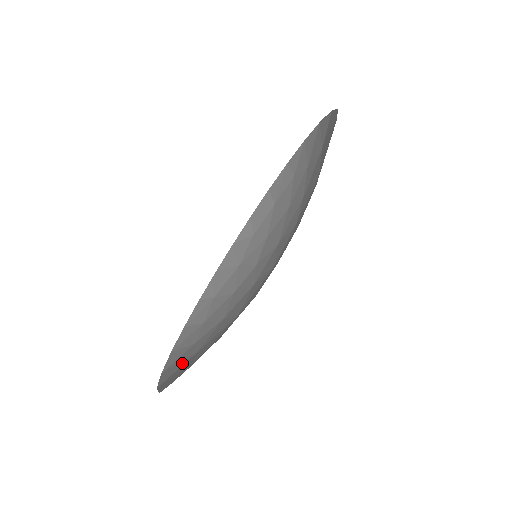
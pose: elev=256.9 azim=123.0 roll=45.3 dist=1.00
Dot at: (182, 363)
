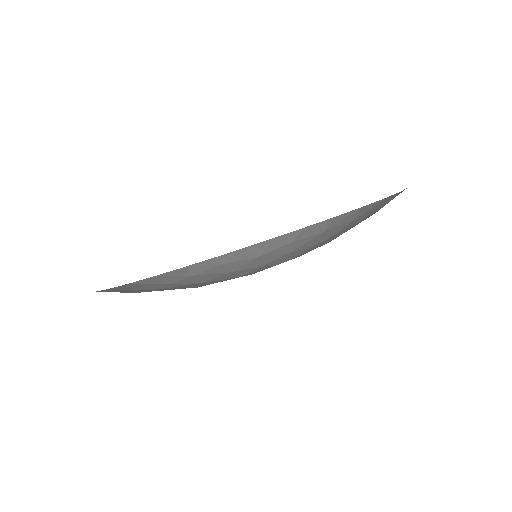
Dot at: (141, 288)
